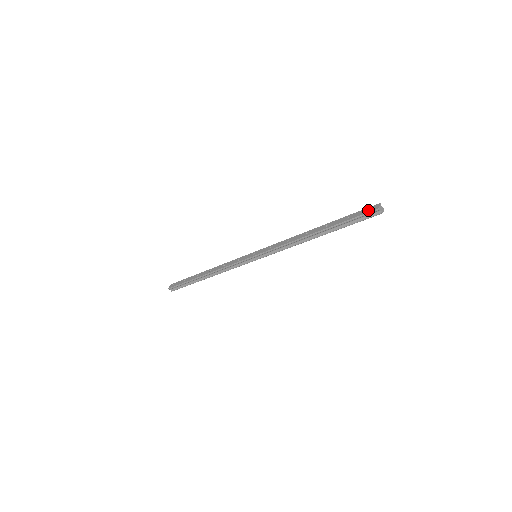
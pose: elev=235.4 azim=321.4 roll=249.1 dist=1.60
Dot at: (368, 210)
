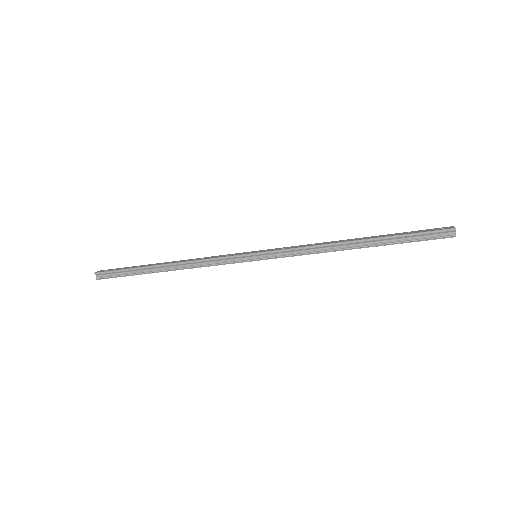
Dot at: (438, 228)
